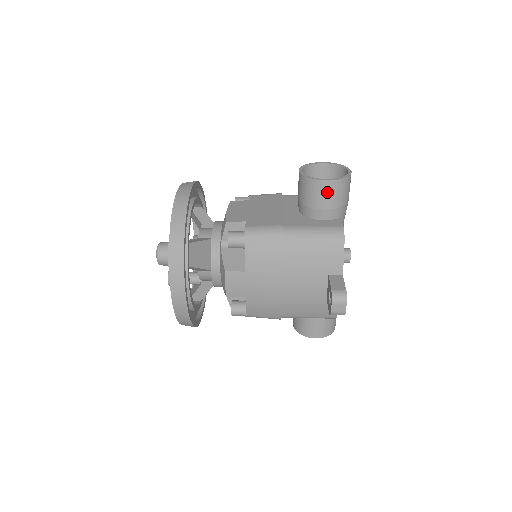
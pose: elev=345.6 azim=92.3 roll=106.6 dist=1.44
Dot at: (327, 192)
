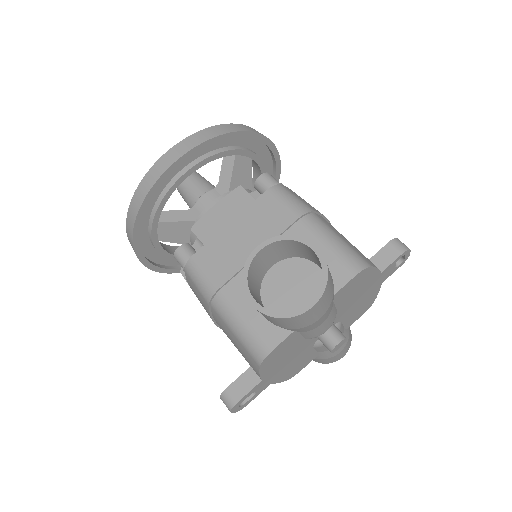
Dot at: occluded
